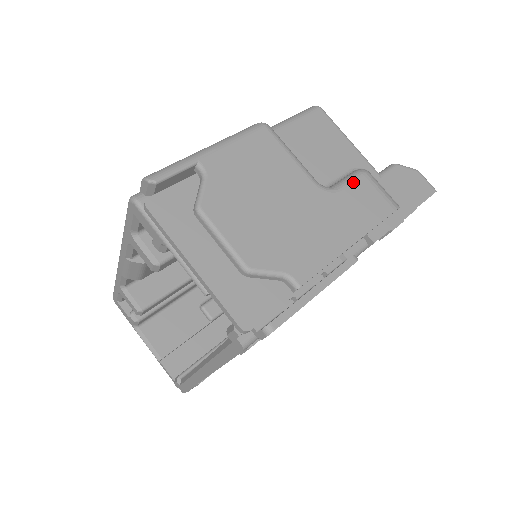
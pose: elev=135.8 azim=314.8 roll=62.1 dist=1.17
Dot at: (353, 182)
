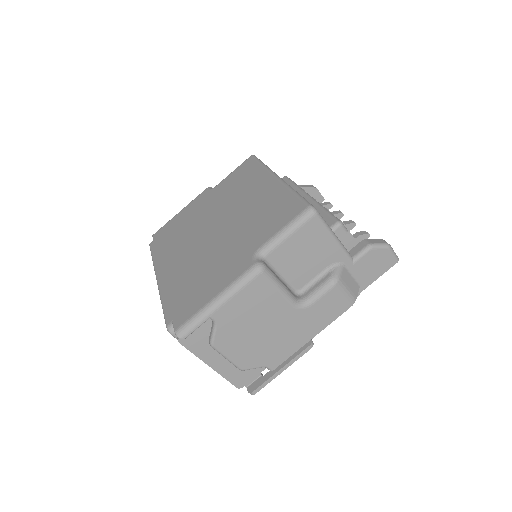
Dot at: (323, 296)
